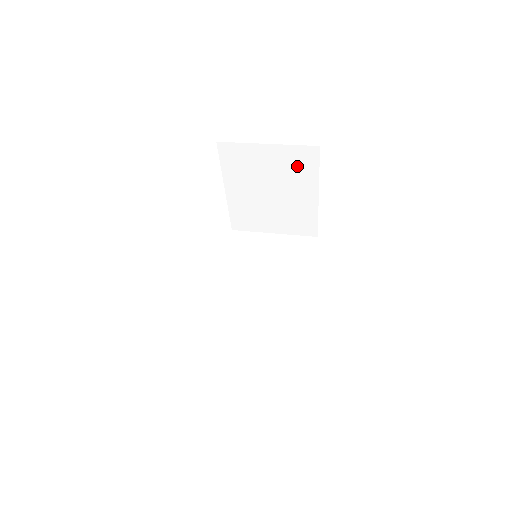
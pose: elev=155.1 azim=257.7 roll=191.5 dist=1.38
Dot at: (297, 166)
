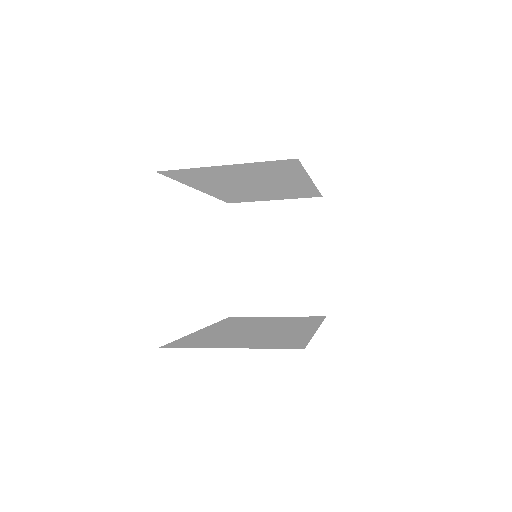
Dot at: (302, 221)
